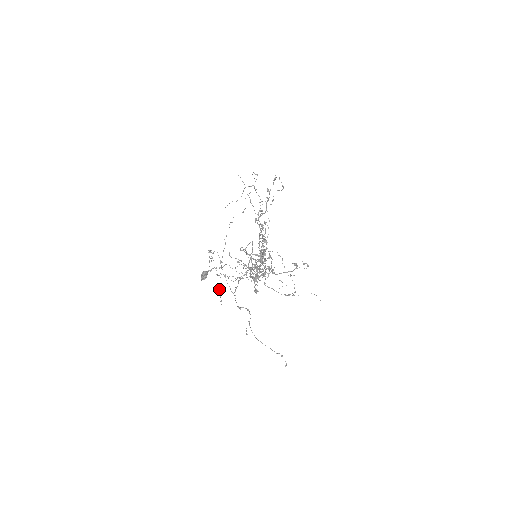
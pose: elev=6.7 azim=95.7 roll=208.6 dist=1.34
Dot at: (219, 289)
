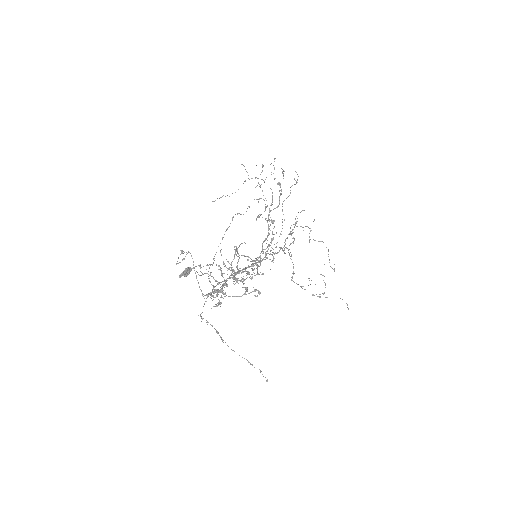
Dot at: (212, 285)
